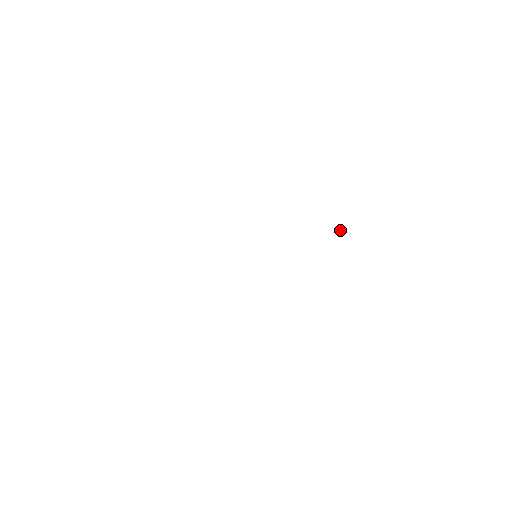
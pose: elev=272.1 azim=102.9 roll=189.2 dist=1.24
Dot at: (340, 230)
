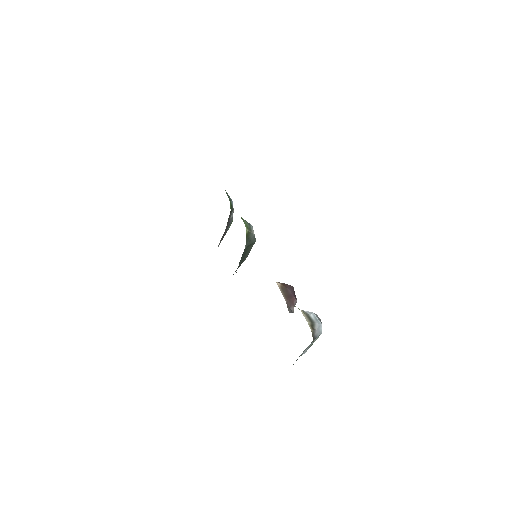
Dot at: occluded
